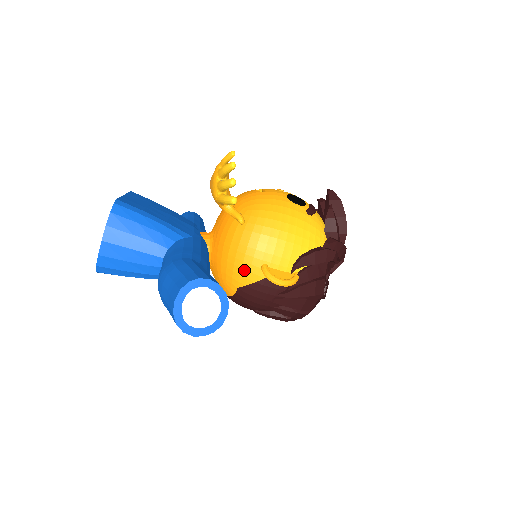
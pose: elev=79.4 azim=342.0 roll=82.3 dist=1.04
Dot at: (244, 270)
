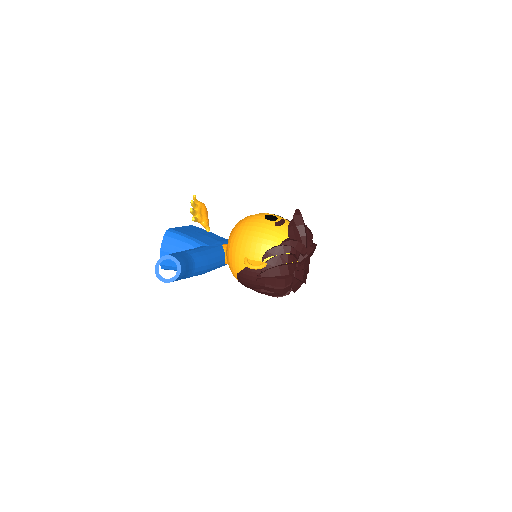
Dot at: (236, 262)
